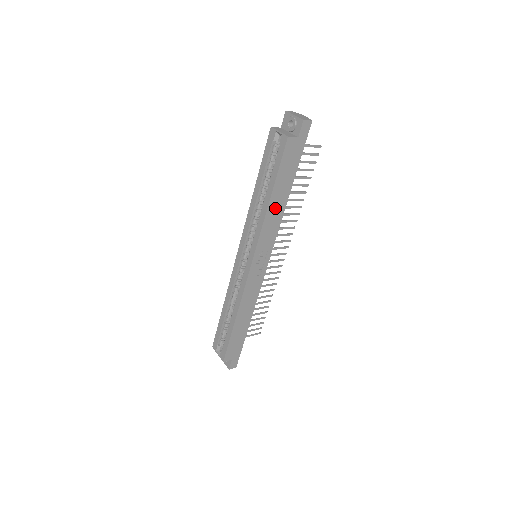
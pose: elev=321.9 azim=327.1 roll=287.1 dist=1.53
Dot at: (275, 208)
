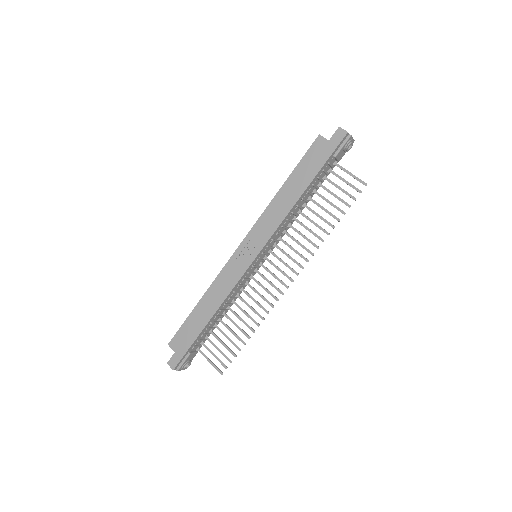
Dot at: (283, 200)
